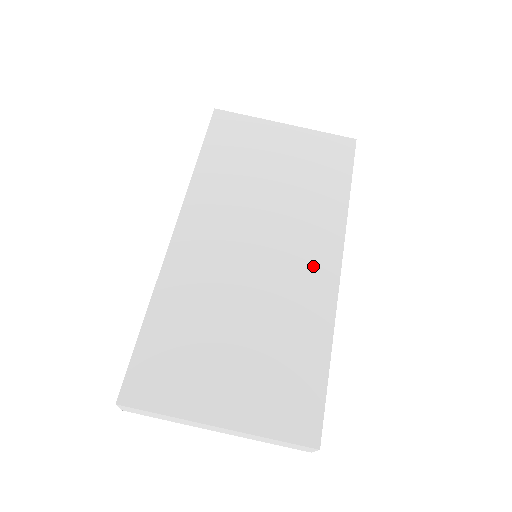
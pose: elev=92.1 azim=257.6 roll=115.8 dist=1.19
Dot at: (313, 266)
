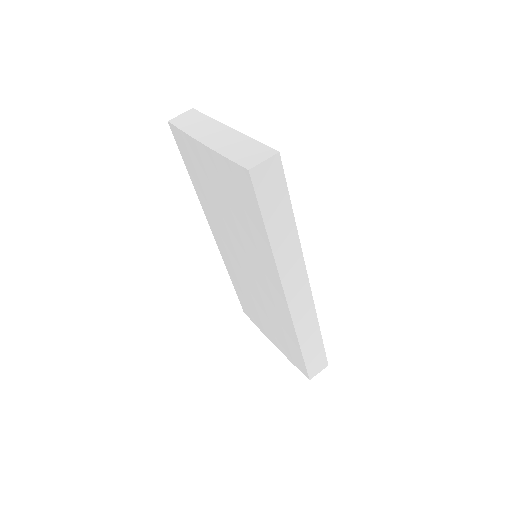
Dot at: occluded
